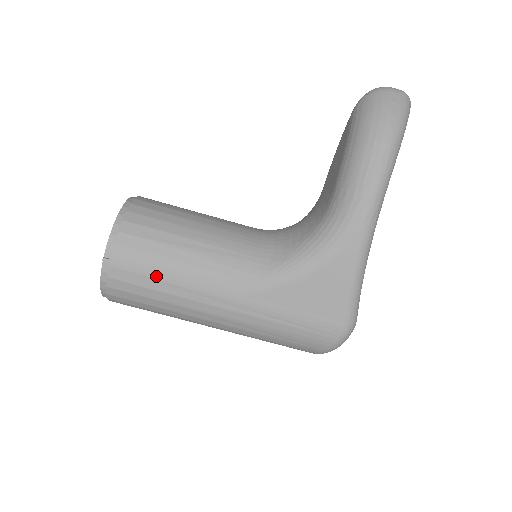
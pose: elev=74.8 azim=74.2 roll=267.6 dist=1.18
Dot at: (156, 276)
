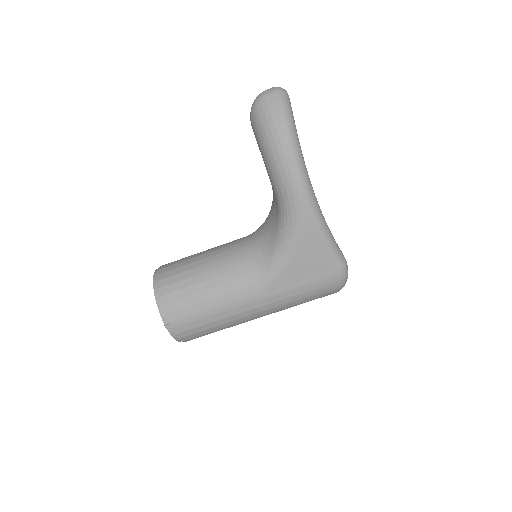
Dot at: (202, 316)
